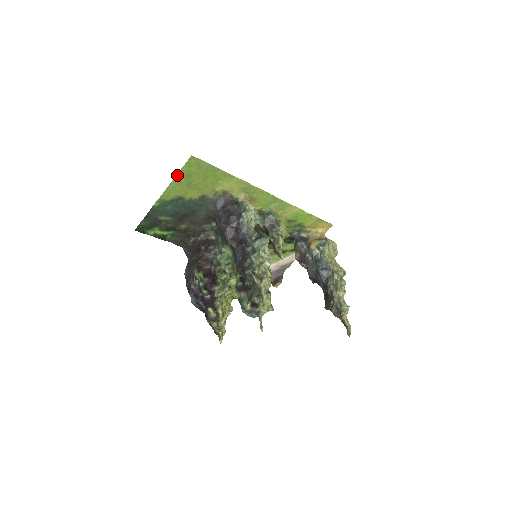
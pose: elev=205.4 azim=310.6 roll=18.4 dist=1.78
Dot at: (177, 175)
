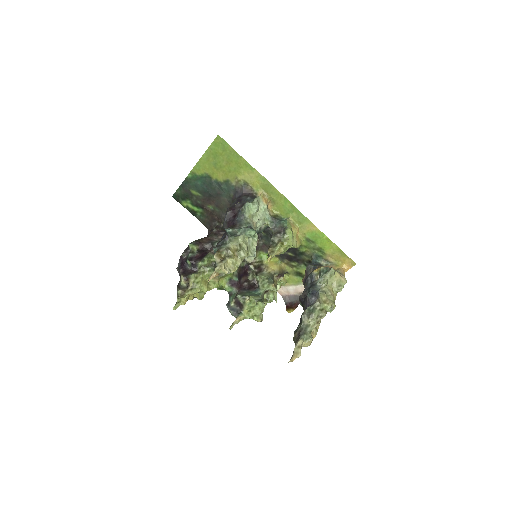
Dot at: (206, 151)
